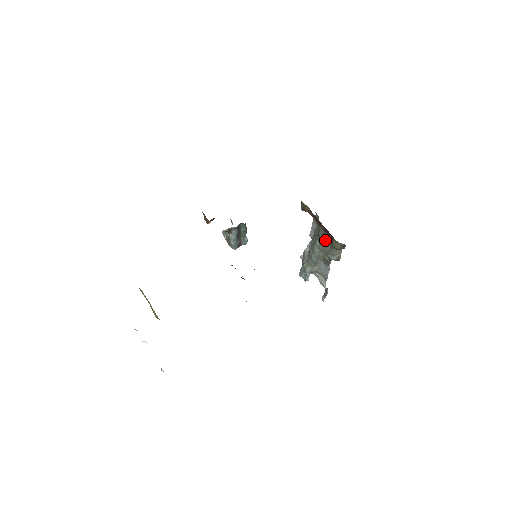
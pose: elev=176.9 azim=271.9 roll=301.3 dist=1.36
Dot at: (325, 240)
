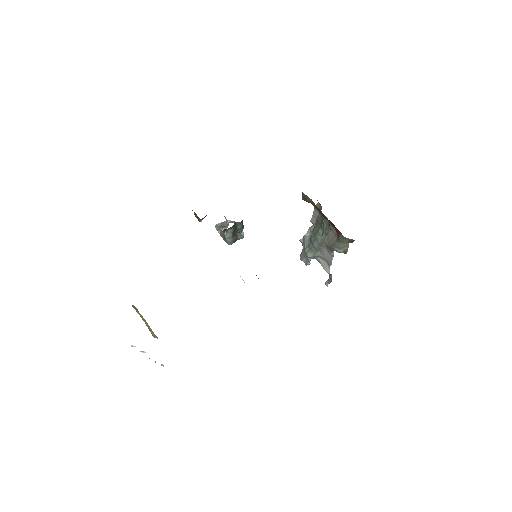
Dot at: (330, 232)
